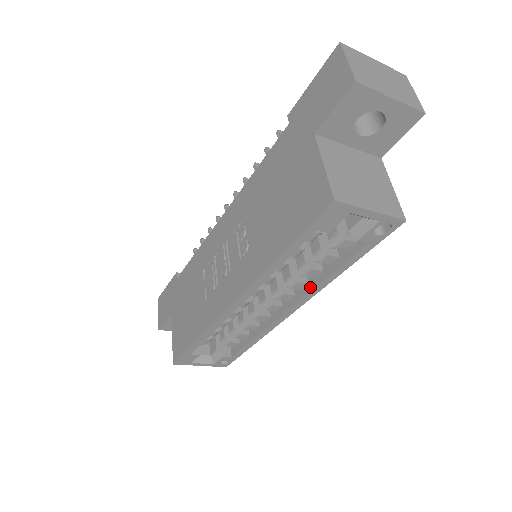
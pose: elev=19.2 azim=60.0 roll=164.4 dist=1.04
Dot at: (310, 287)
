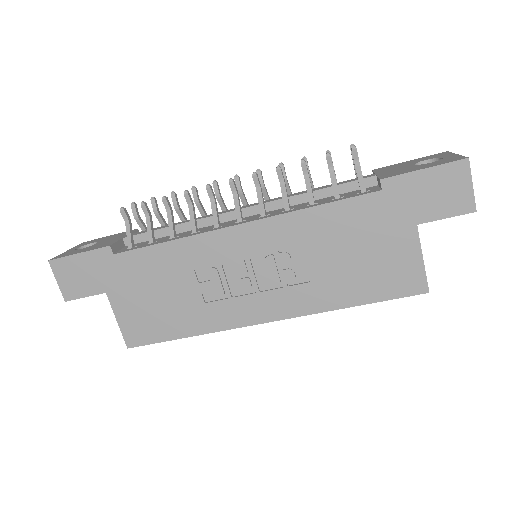
Dot at: occluded
